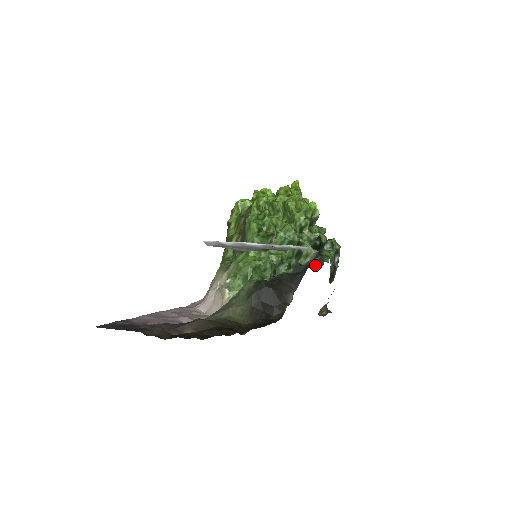
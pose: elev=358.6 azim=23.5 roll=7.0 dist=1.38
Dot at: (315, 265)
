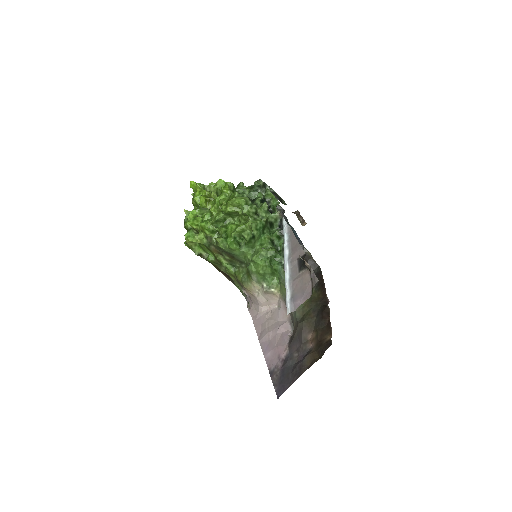
Dot at: (273, 211)
